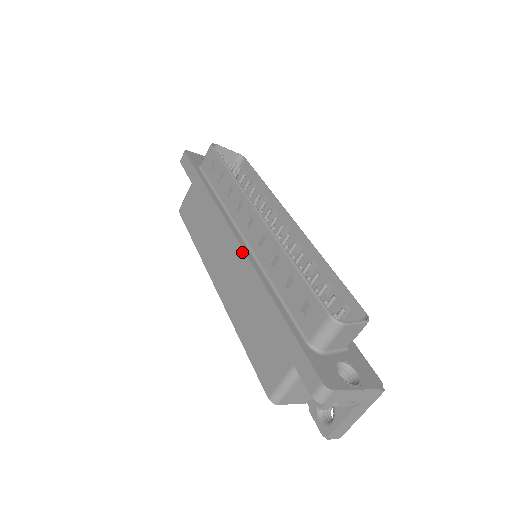
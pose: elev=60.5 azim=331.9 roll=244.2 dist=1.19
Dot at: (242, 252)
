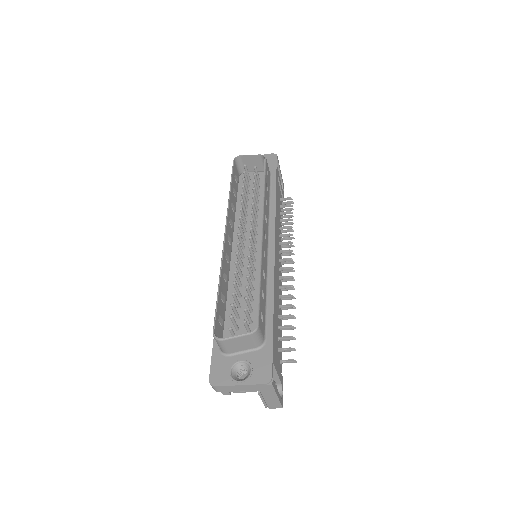
Dot at: occluded
